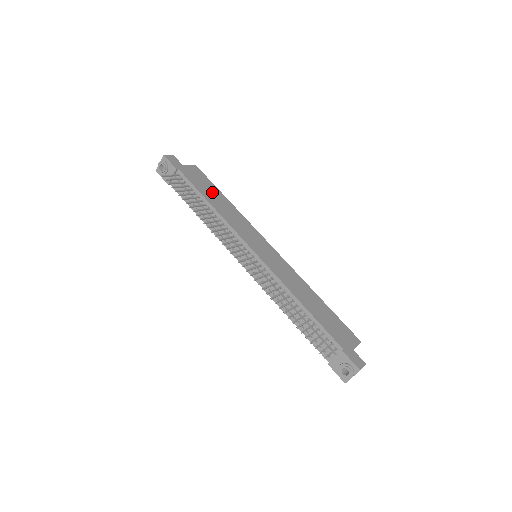
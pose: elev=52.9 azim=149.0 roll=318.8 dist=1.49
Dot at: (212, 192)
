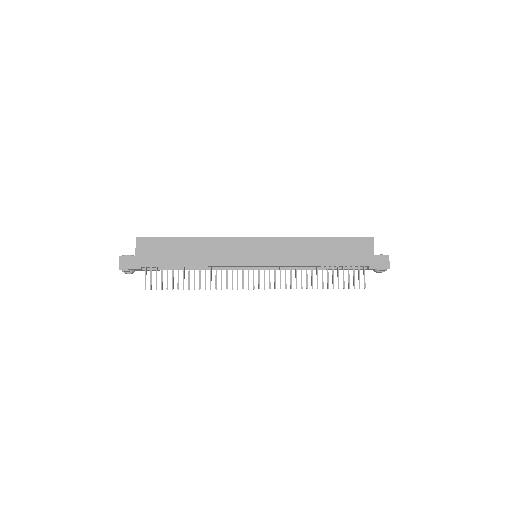
Dot at: (178, 250)
